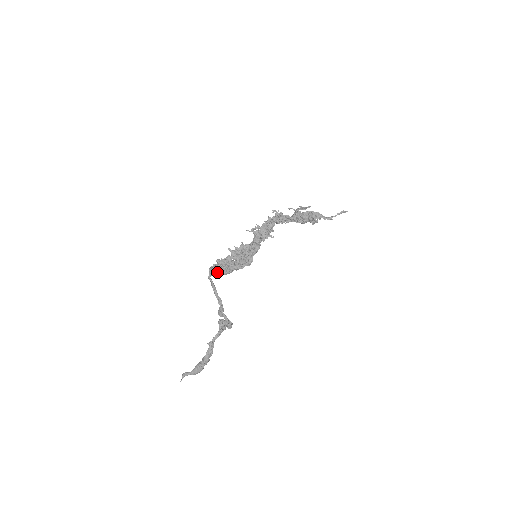
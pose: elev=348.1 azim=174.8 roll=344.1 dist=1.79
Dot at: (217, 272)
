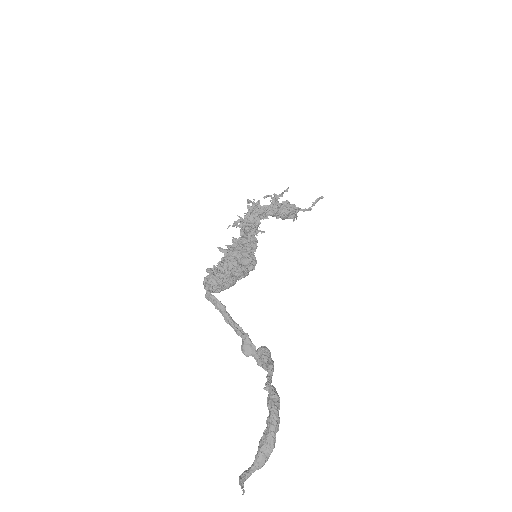
Dot at: (216, 285)
